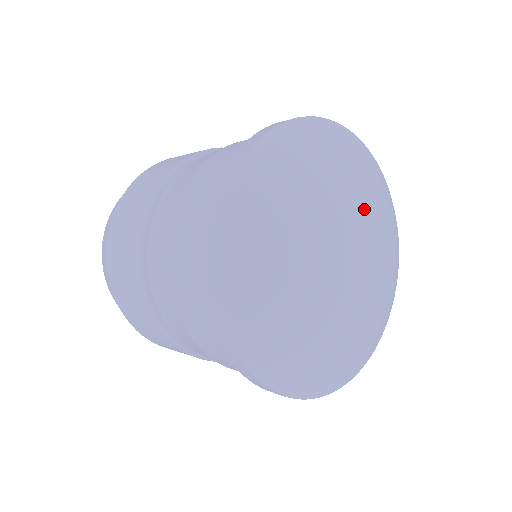
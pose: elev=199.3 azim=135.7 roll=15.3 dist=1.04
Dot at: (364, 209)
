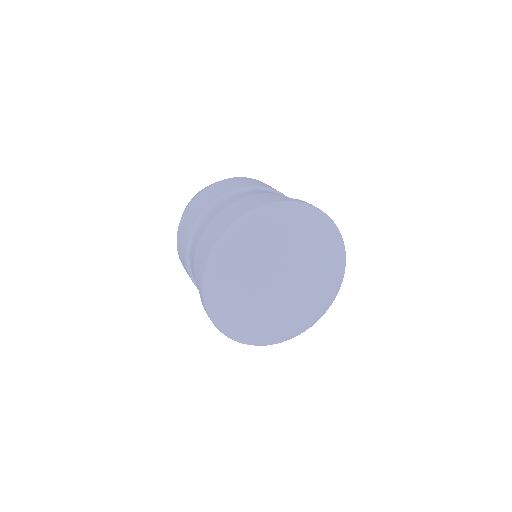
Dot at: (300, 262)
